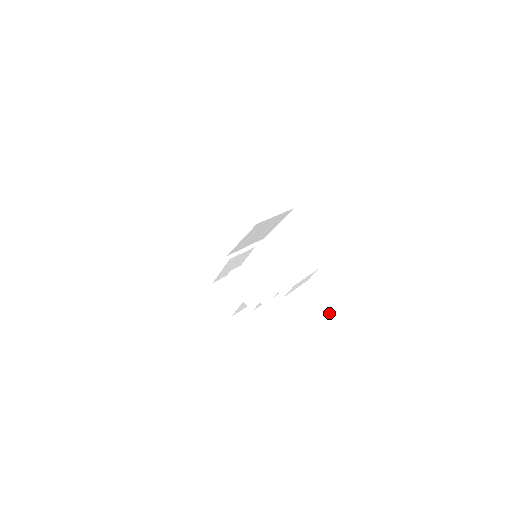
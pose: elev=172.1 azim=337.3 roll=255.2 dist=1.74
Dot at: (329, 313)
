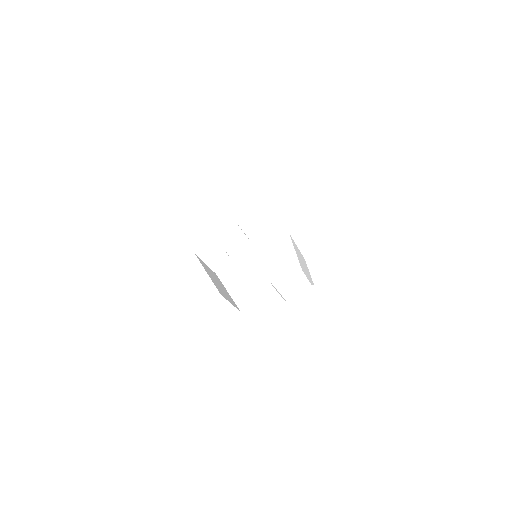
Dot at: (327, 324)
